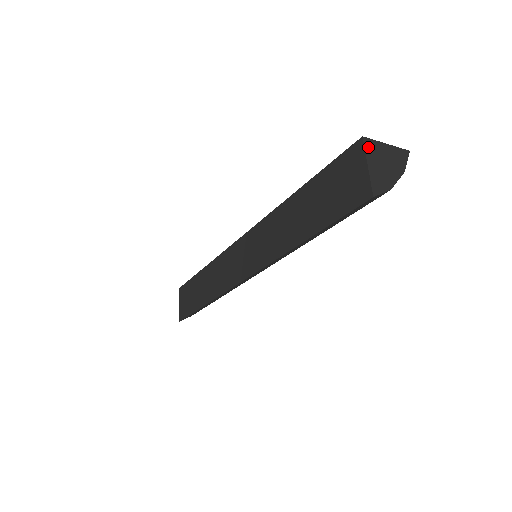
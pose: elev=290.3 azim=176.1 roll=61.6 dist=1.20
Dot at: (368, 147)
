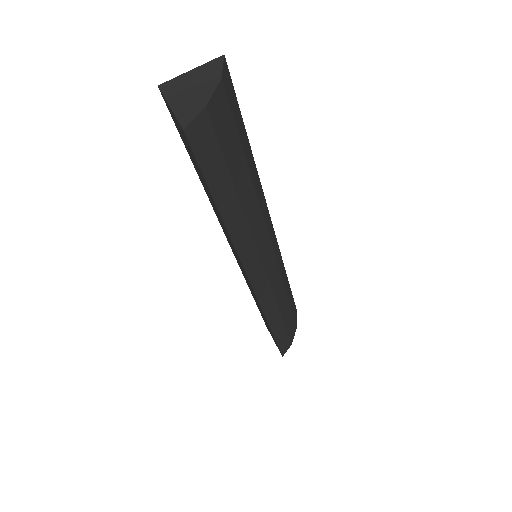
Dot at: (167, 90)
